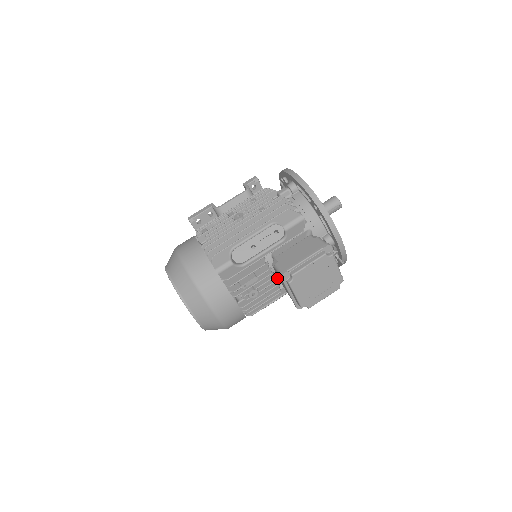
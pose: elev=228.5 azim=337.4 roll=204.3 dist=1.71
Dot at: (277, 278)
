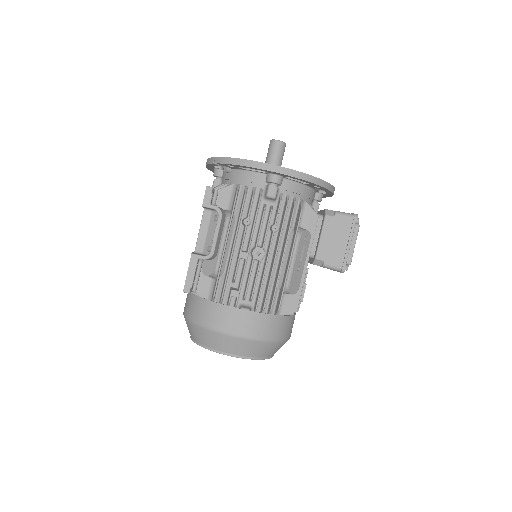
Dot at: occluded
